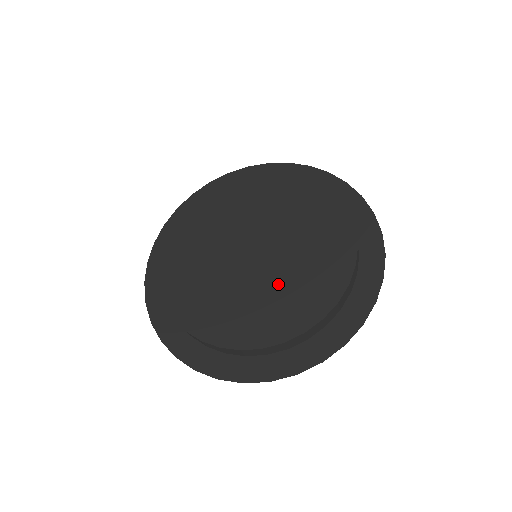
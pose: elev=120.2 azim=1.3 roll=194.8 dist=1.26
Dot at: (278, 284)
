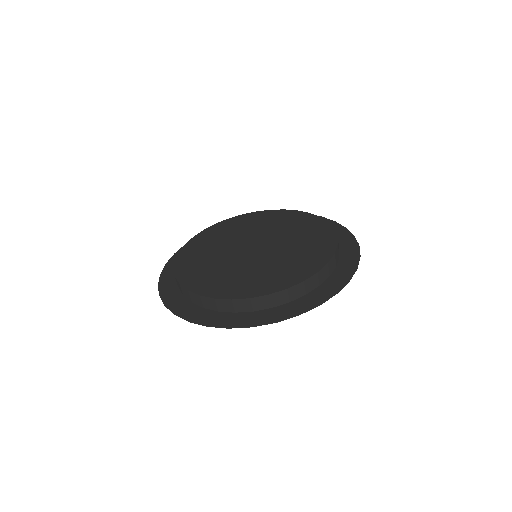
Dot at: (277, 261)
